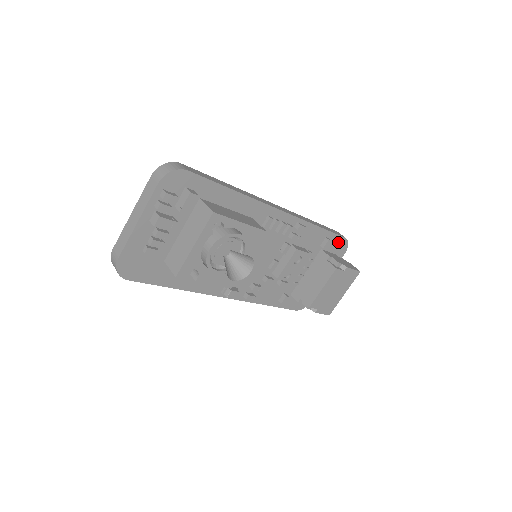
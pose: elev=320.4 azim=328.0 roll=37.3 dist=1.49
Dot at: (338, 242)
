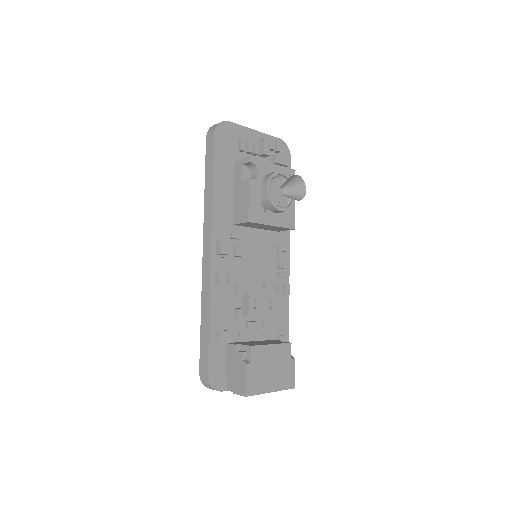
Dot at: occluded
